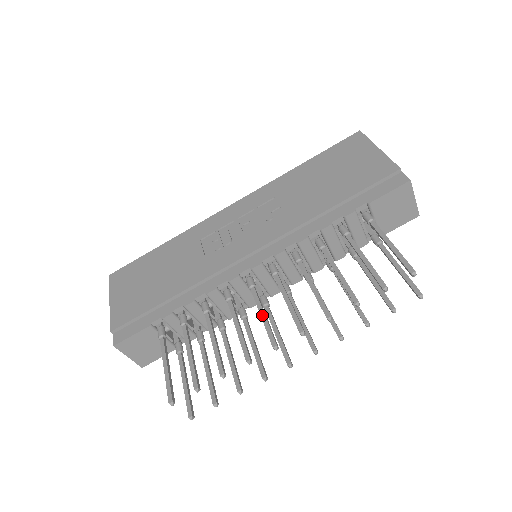
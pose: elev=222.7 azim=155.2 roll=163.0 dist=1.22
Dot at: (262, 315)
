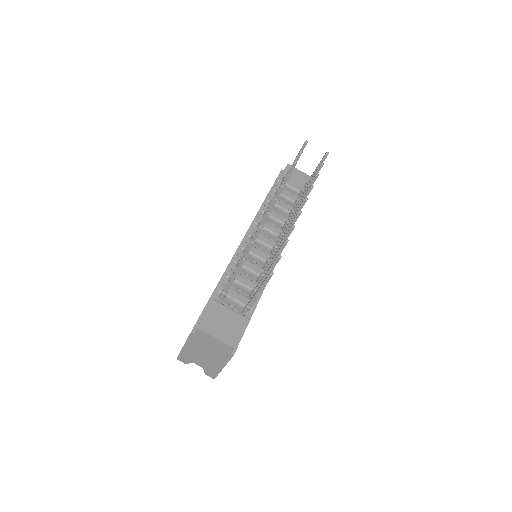
Dot at: occluded
